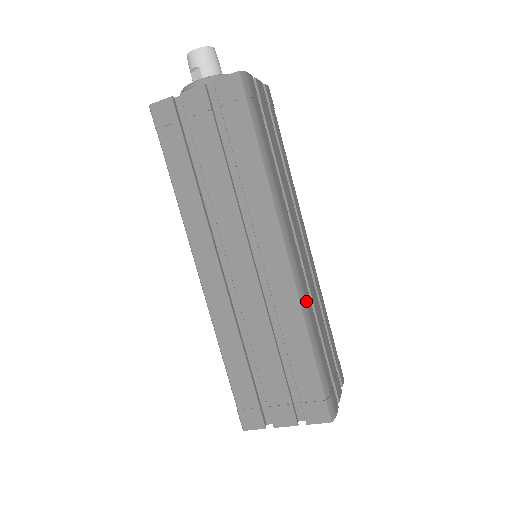
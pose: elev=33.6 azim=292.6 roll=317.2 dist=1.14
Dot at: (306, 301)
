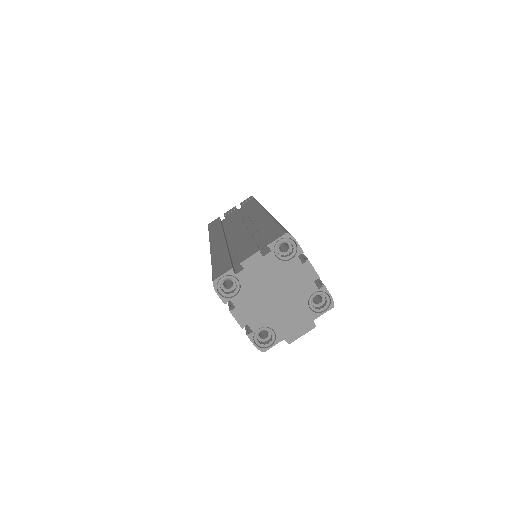
Dot at: occluded
